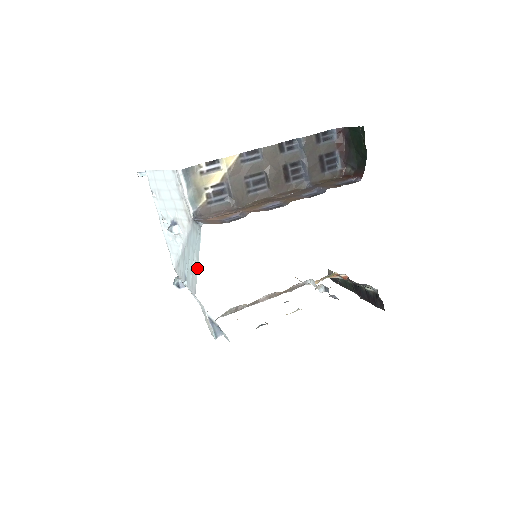
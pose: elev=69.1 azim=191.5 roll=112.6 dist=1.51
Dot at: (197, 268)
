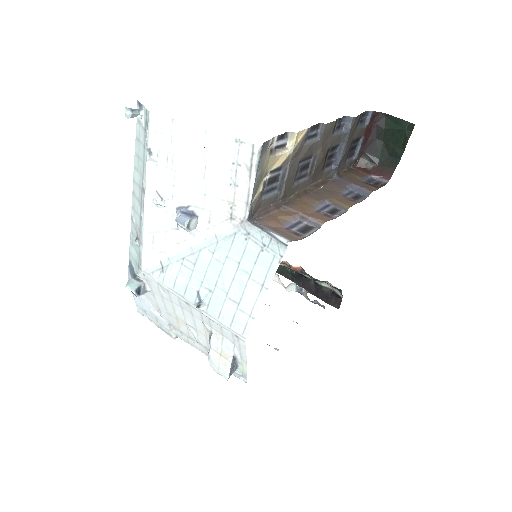
Dot at: (260, 301)
